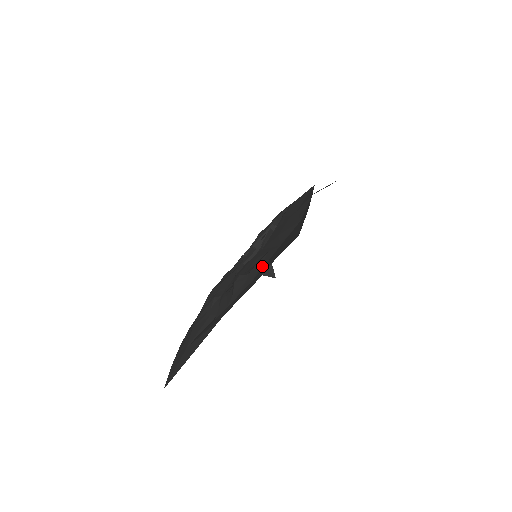
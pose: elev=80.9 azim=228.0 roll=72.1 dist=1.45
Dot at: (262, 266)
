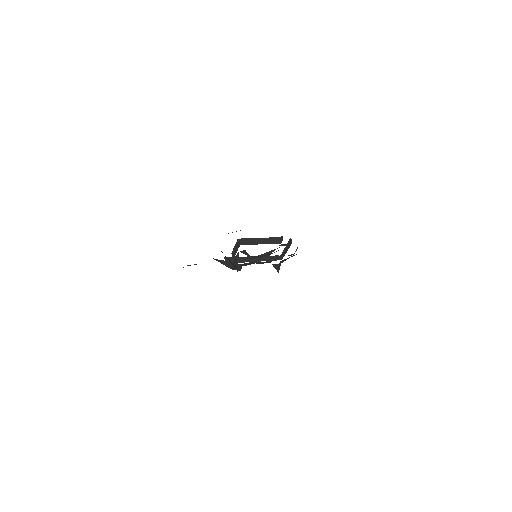
Dot at: occluded
